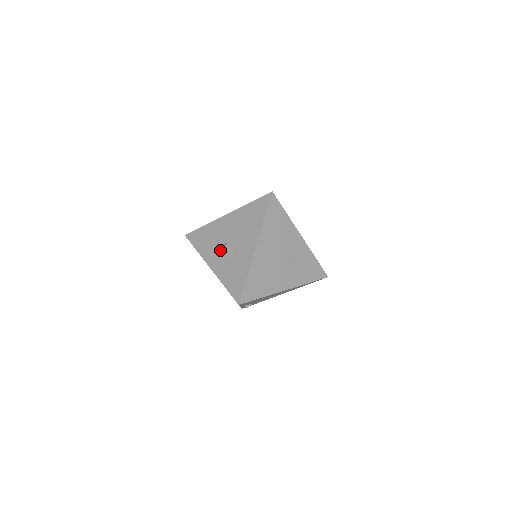
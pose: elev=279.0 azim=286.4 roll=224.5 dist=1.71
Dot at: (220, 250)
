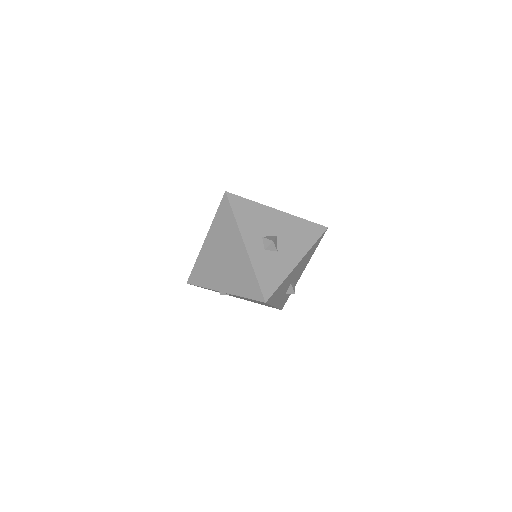
Dot at: (262, 237)
